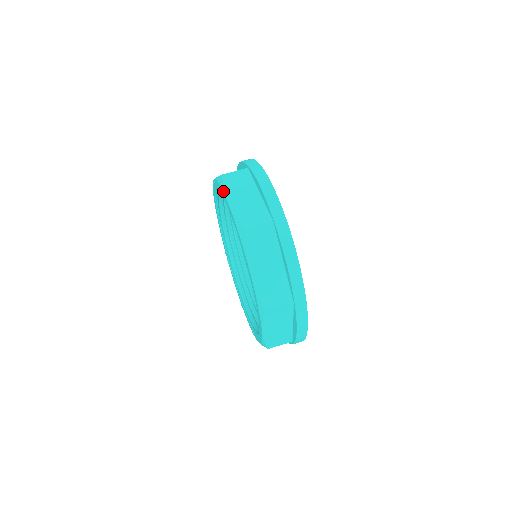
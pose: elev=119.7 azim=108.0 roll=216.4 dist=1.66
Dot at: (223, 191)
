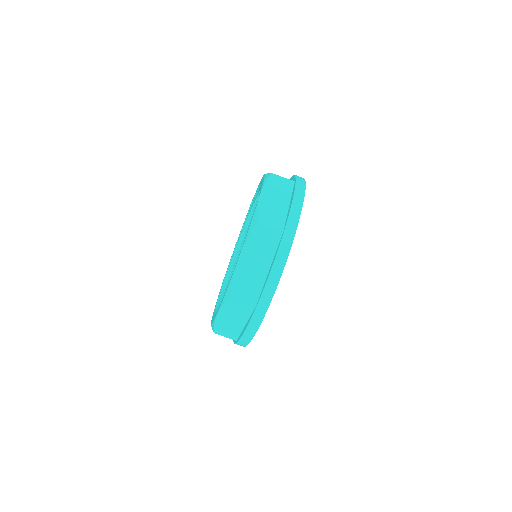
Dot at: (245, 241)
